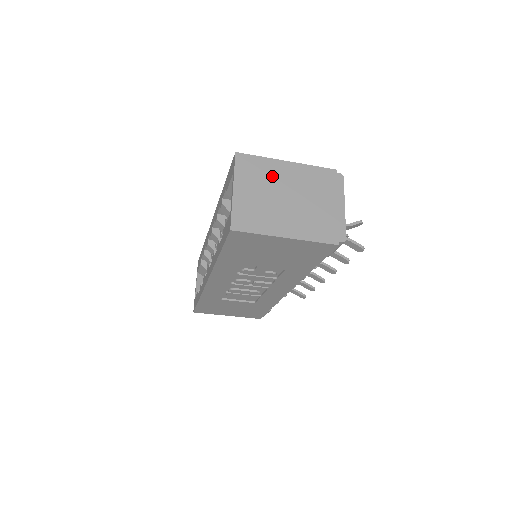
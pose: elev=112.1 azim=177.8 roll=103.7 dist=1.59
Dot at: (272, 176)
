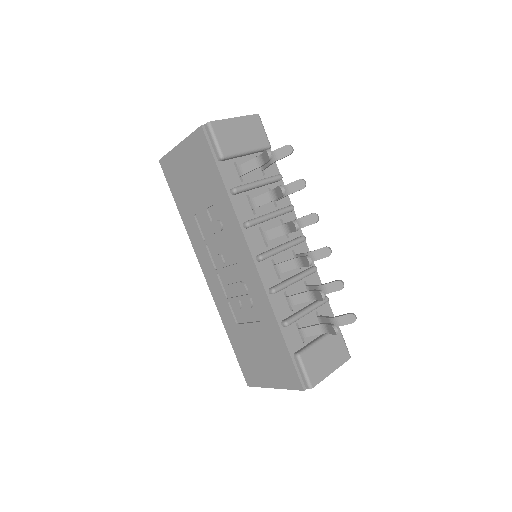
Dot at: occluded
